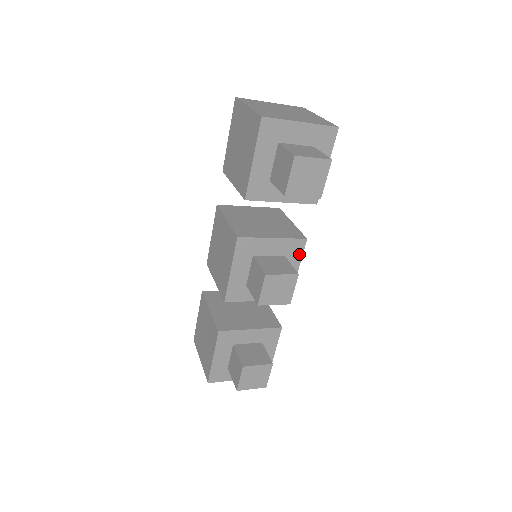
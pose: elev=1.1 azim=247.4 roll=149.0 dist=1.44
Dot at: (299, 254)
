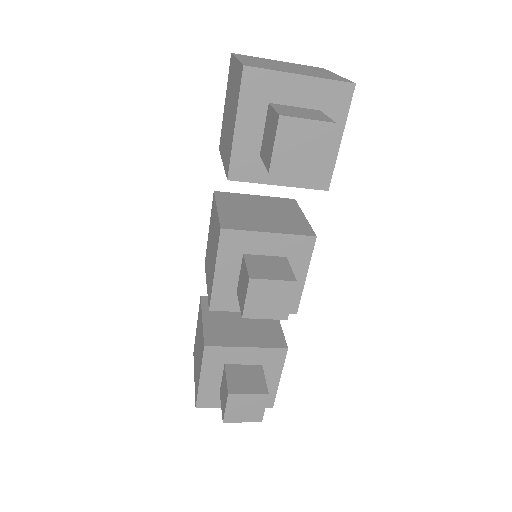
Dot at: (306, 256)
